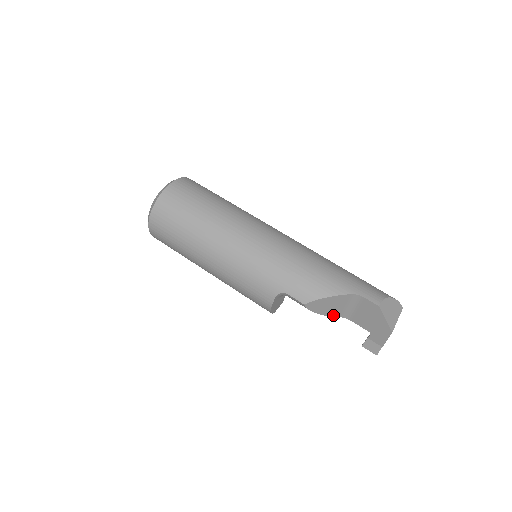
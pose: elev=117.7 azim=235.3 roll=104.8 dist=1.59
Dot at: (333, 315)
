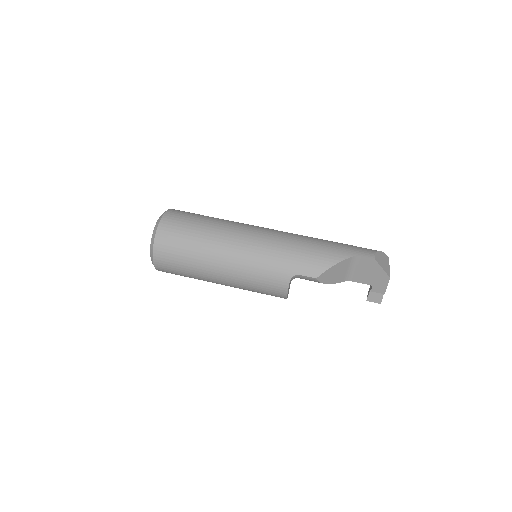
Dot at: (338, 281)
